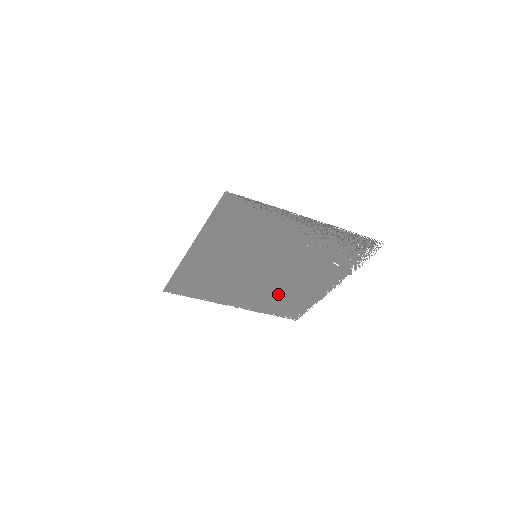
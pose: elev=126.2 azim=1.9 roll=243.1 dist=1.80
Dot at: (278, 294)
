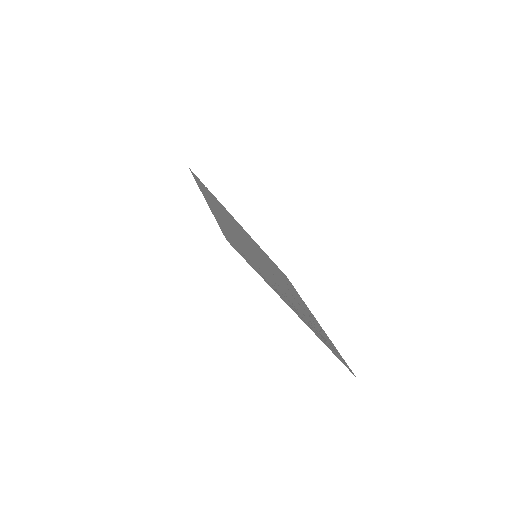
Dot at: occluded
